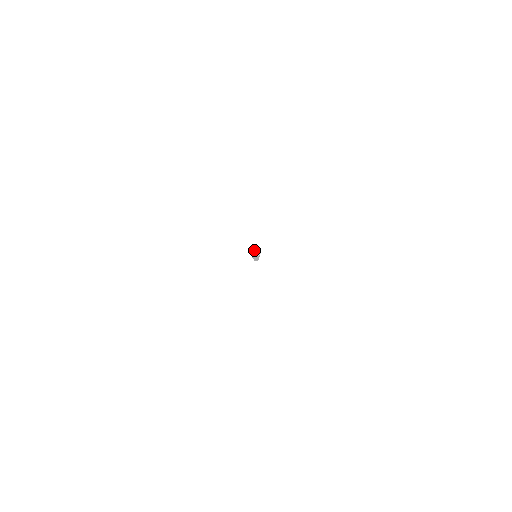
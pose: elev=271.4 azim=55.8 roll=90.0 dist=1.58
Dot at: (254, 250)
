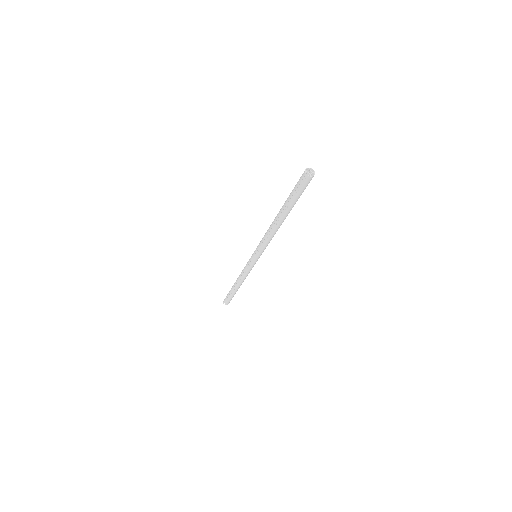
Dot at: (303, 179)
